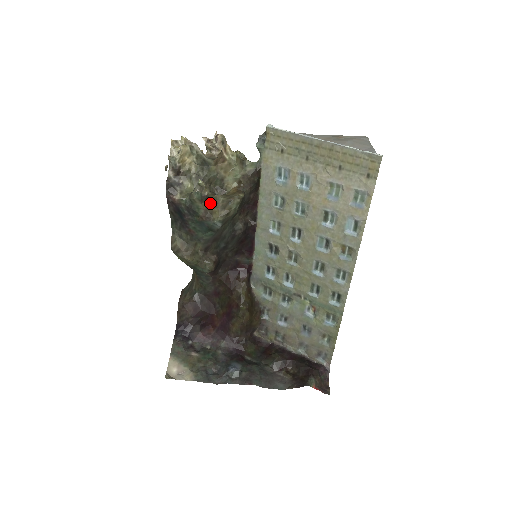
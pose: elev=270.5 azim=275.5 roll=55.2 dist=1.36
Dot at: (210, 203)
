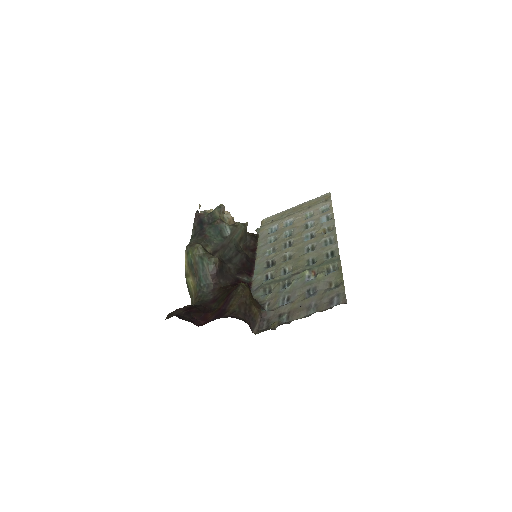
Dot at: occluded
